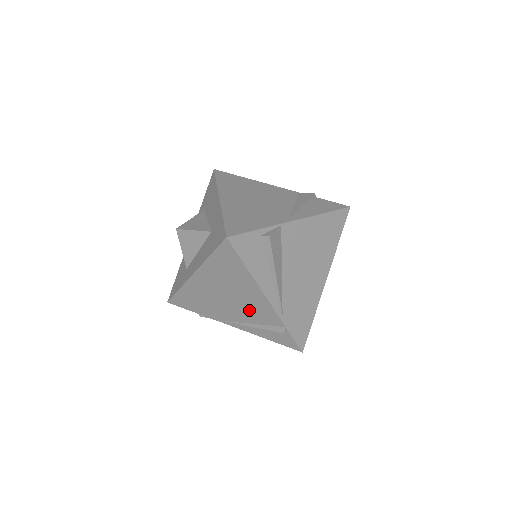
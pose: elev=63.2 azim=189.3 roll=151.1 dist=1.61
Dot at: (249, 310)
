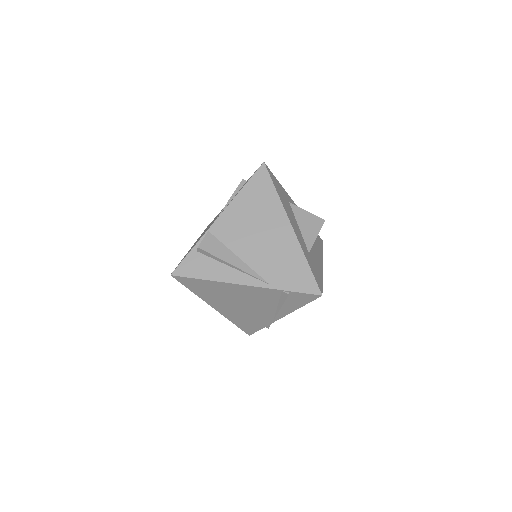
Dot at: (258, 300)
